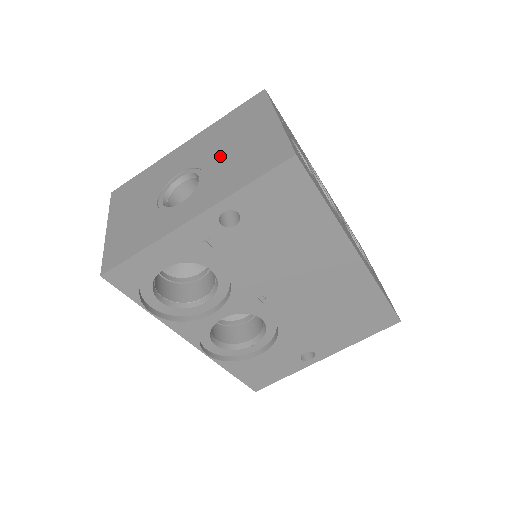
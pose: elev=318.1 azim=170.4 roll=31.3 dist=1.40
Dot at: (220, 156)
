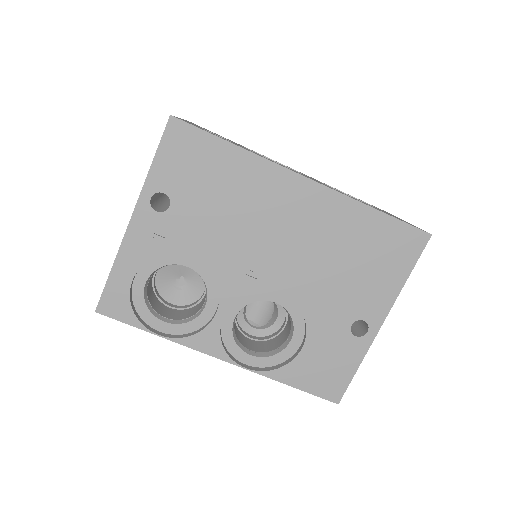
Dot at: occluded
